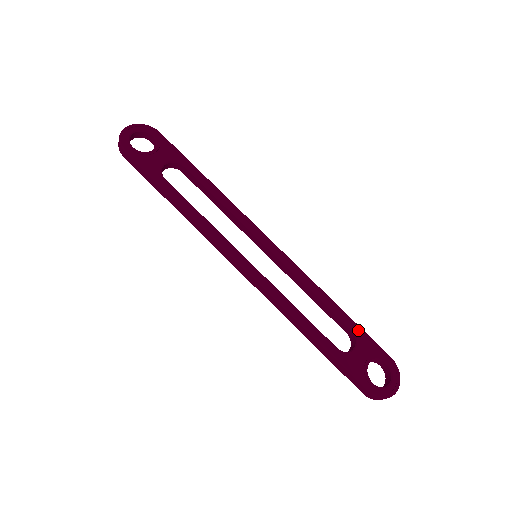
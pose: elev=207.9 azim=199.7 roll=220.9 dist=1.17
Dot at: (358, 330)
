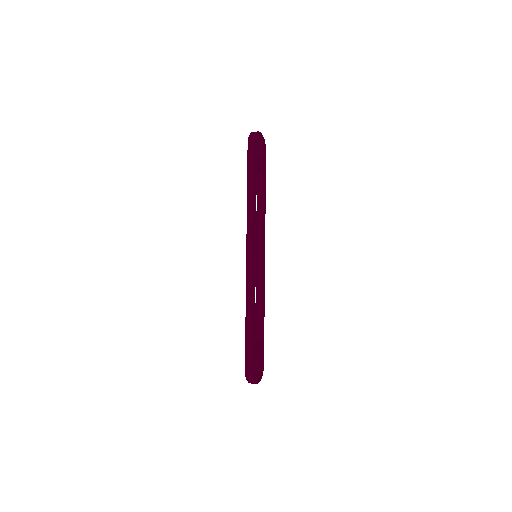
Dot at: (263, 338)
